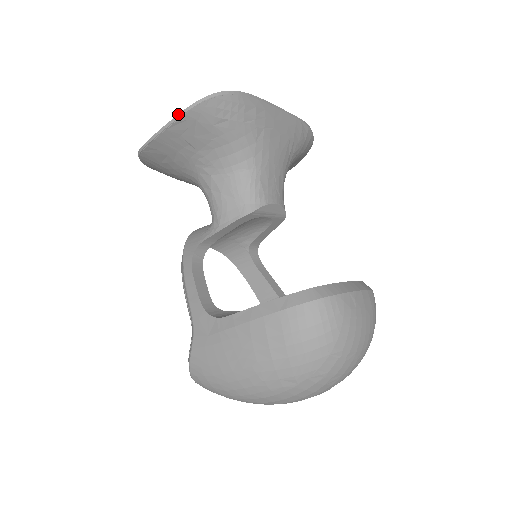
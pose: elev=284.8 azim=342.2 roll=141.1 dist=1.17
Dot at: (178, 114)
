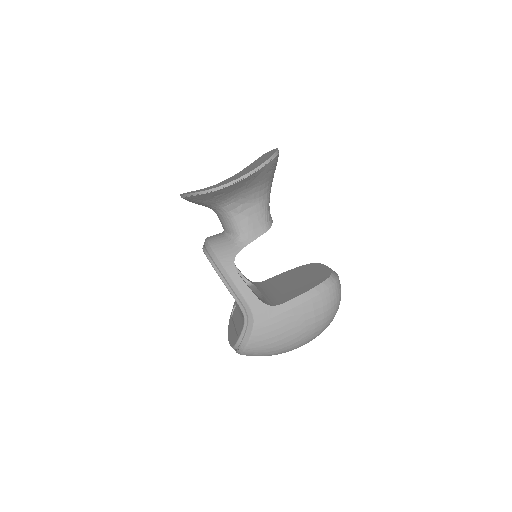
Dot at: (255, 168)
